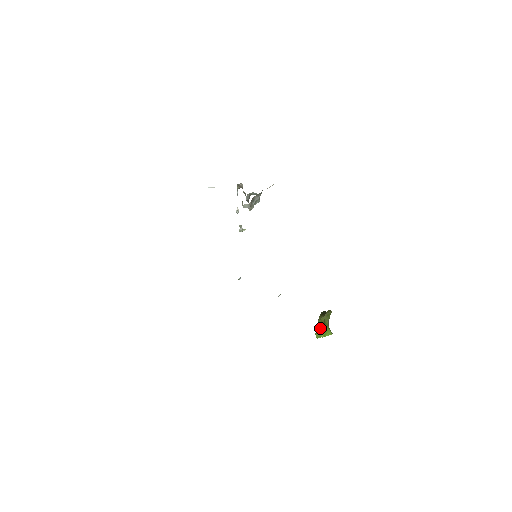
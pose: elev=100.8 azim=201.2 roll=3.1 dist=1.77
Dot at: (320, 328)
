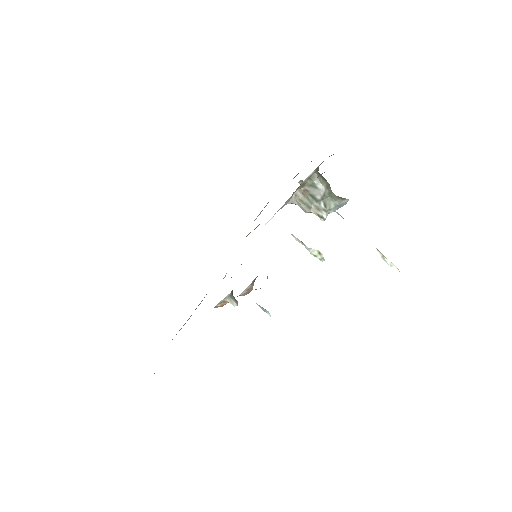
Dot at: occluded
